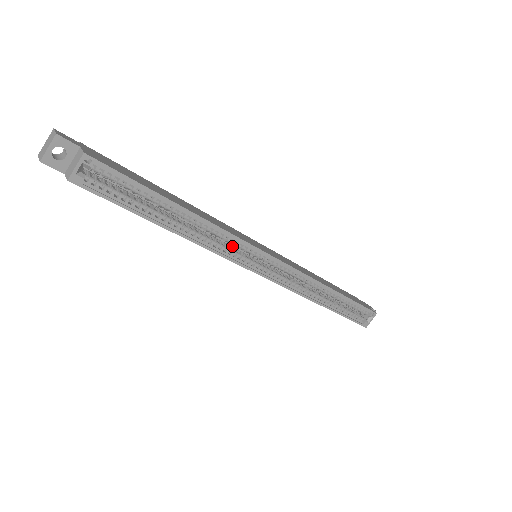
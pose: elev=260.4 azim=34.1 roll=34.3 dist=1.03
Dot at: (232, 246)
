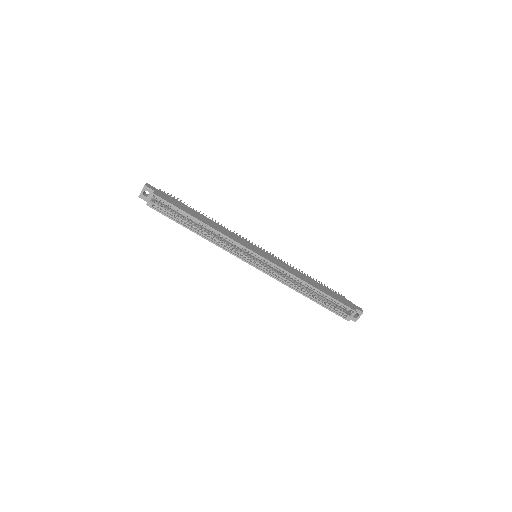
Dot at: (236, 247)
